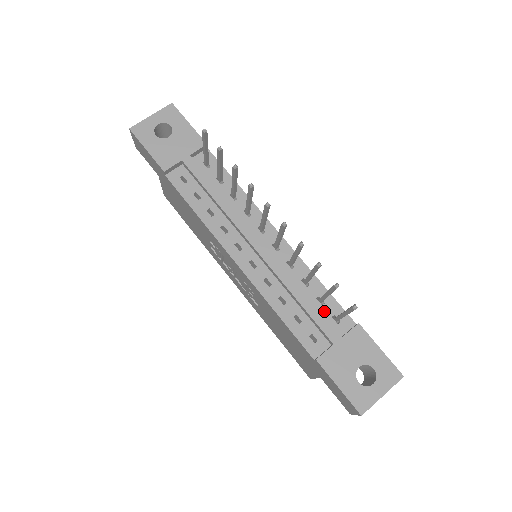
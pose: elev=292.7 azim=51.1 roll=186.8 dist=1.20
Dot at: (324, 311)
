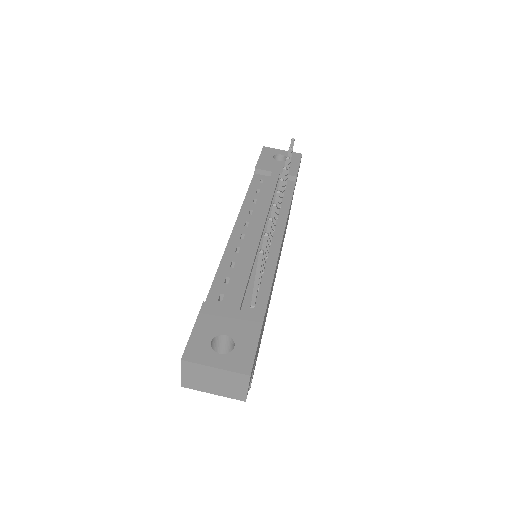
Dot at: (252, 293)
